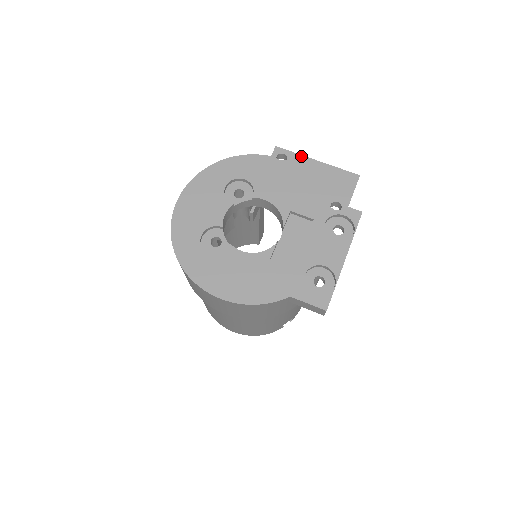
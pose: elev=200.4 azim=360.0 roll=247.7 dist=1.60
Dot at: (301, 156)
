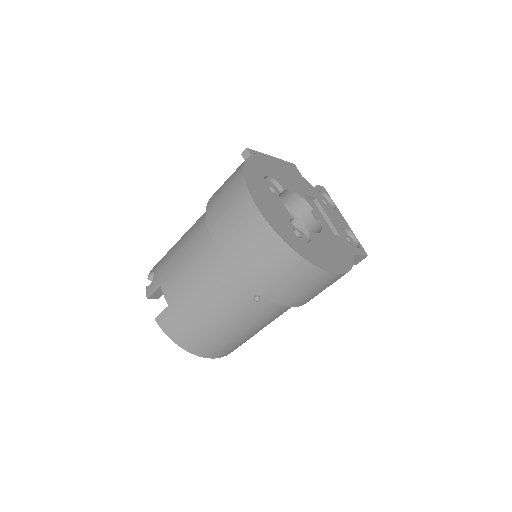
Dot at: (264, 154)
